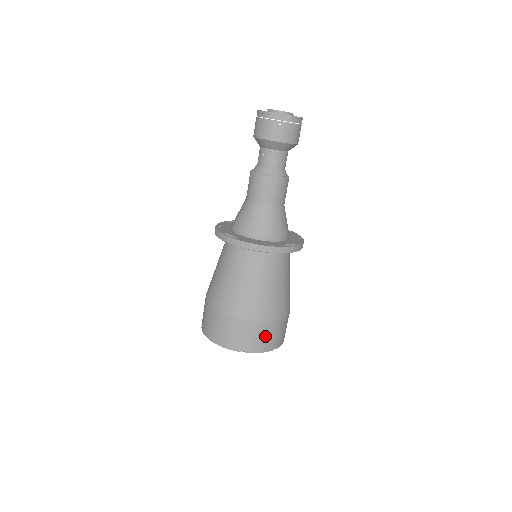
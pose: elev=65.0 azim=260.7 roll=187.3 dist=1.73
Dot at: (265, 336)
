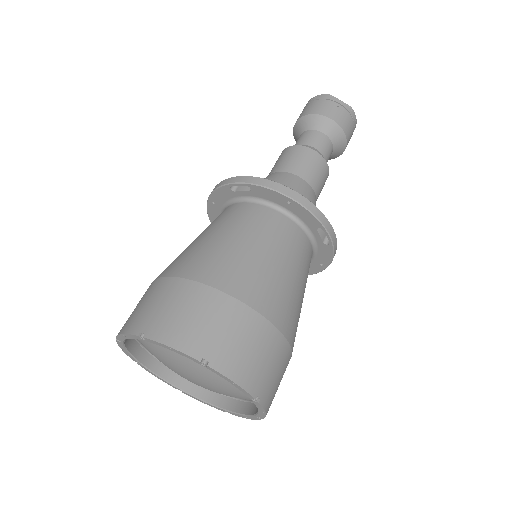
Dot at: (255, 351)
